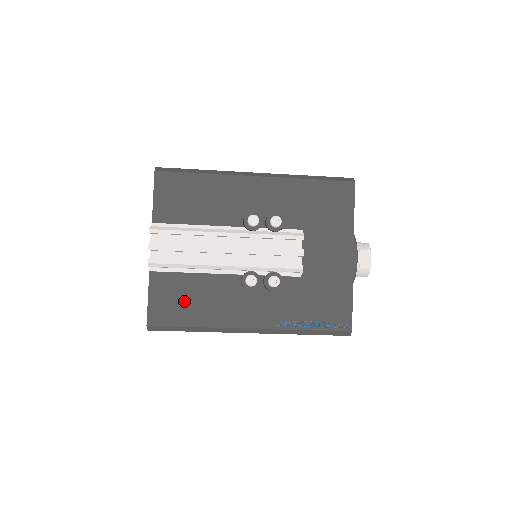
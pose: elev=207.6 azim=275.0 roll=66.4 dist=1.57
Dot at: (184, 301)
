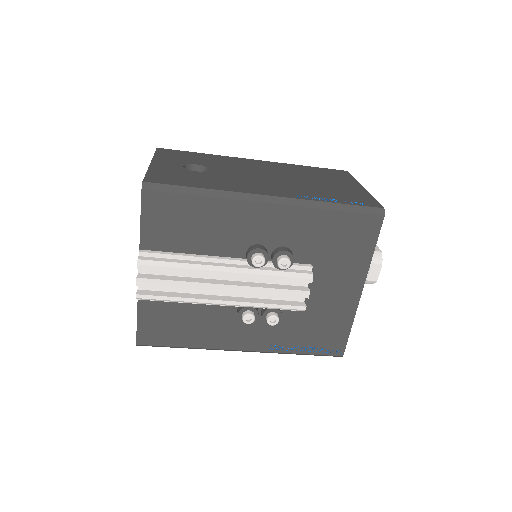
Dot at: (176, 325)
